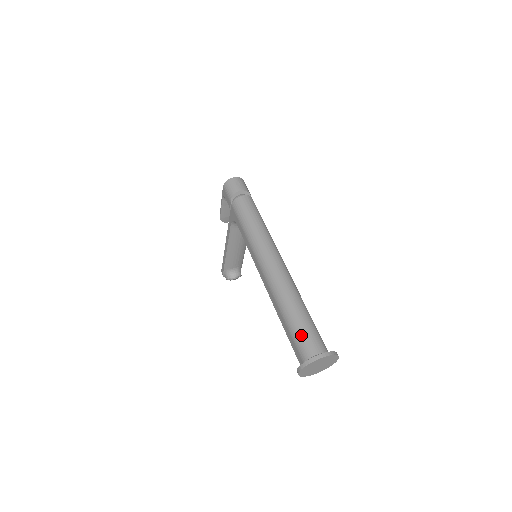
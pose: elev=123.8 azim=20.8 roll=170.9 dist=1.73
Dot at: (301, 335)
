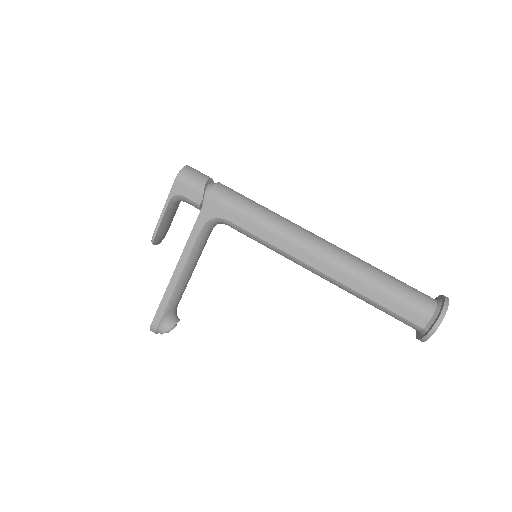
Dot at: (410, 292)
